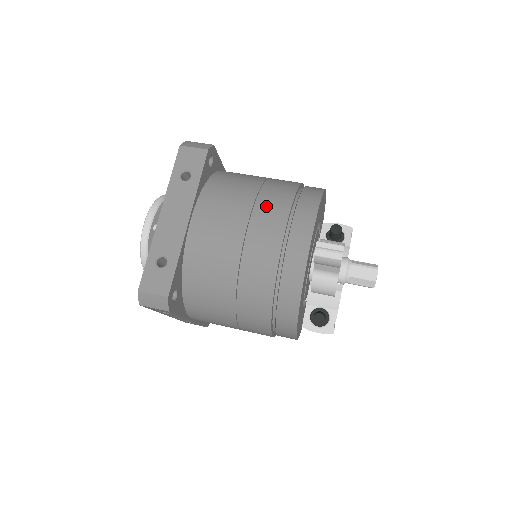
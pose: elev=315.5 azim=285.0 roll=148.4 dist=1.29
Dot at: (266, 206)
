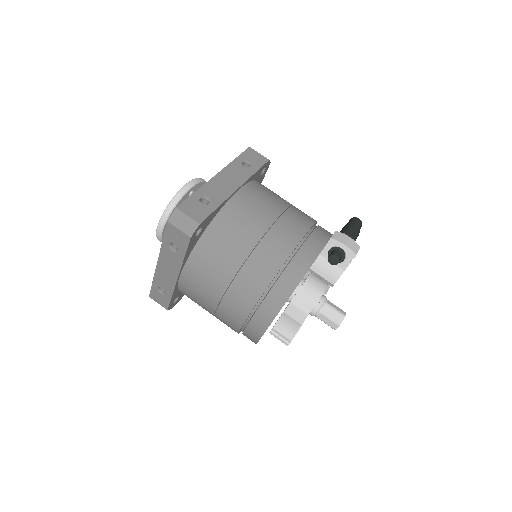
Dot at: (236, 295)
